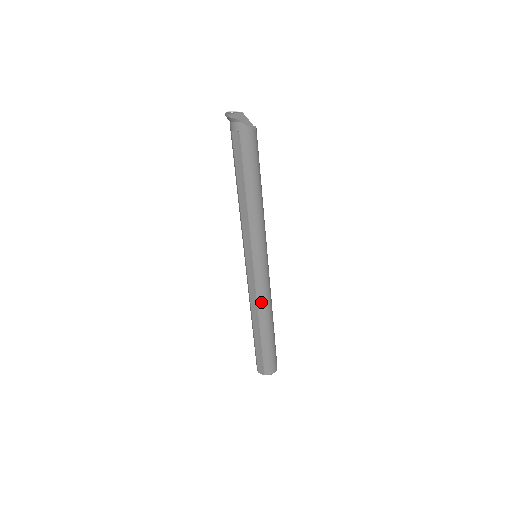
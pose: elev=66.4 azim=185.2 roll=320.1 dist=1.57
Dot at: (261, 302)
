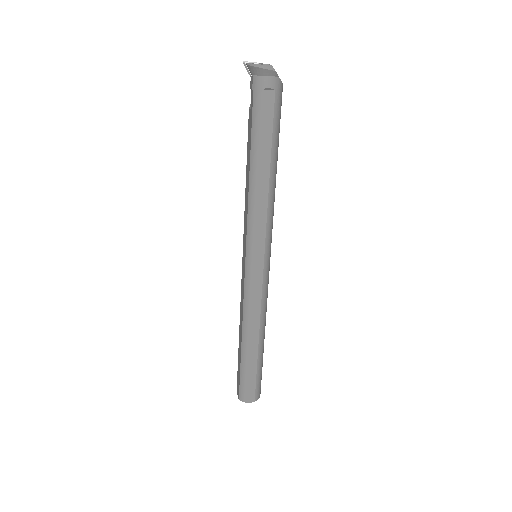
Dot at: (264, 312)
